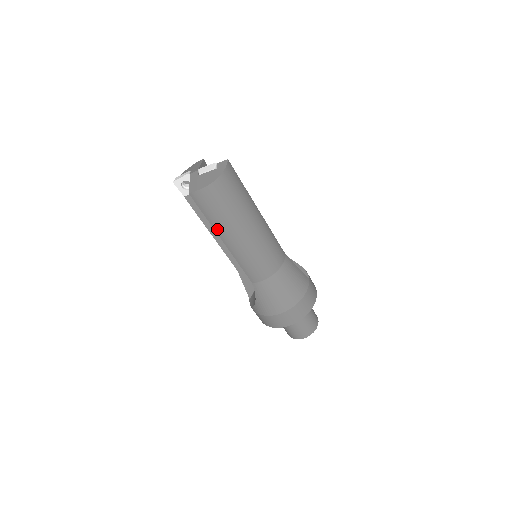
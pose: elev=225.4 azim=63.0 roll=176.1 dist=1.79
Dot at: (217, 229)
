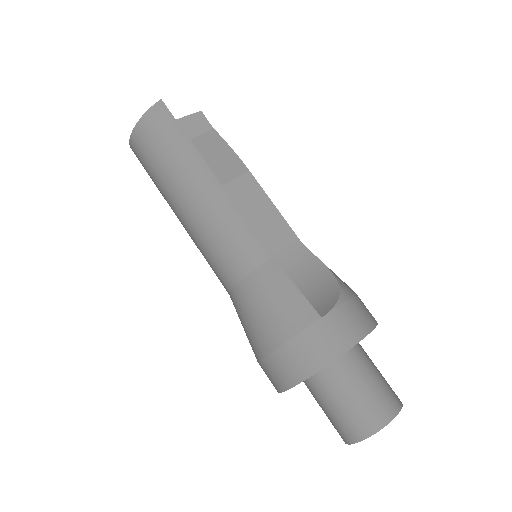
Dot at: occluded
